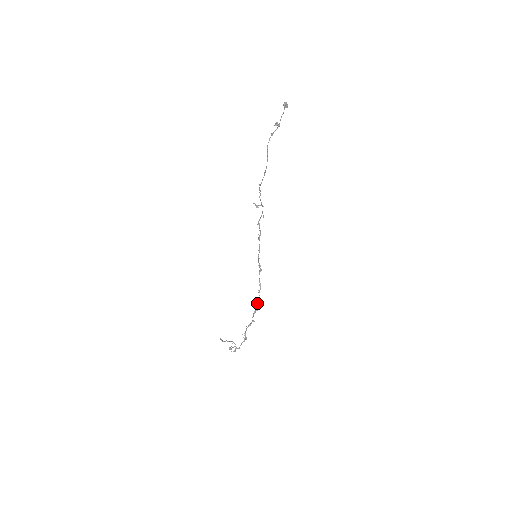
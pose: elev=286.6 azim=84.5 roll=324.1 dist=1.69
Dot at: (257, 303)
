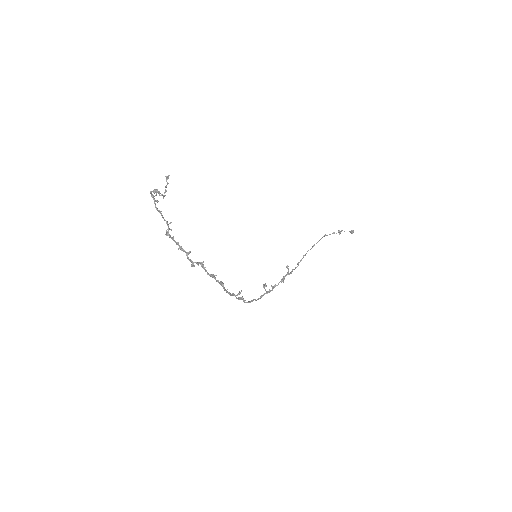
Dot at: (208, 273)
